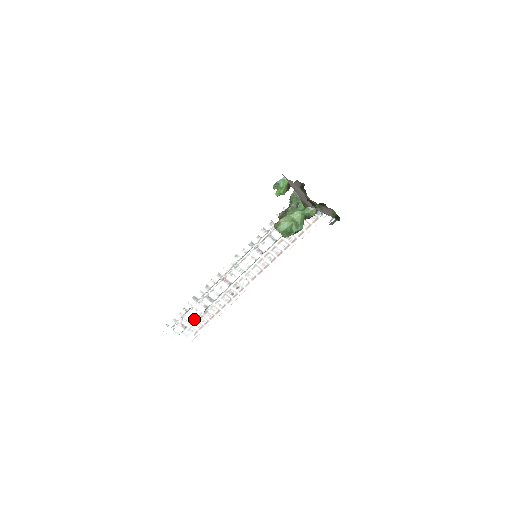
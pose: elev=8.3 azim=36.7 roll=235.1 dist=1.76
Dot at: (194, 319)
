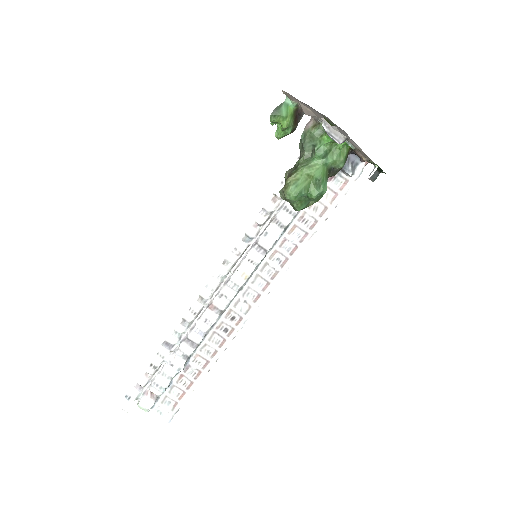
Dot at: (169, 381)
